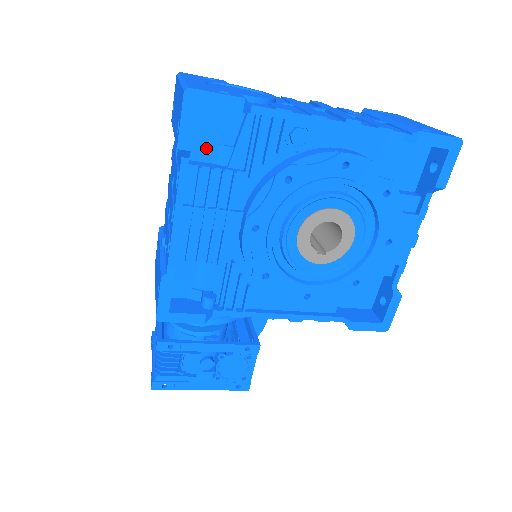
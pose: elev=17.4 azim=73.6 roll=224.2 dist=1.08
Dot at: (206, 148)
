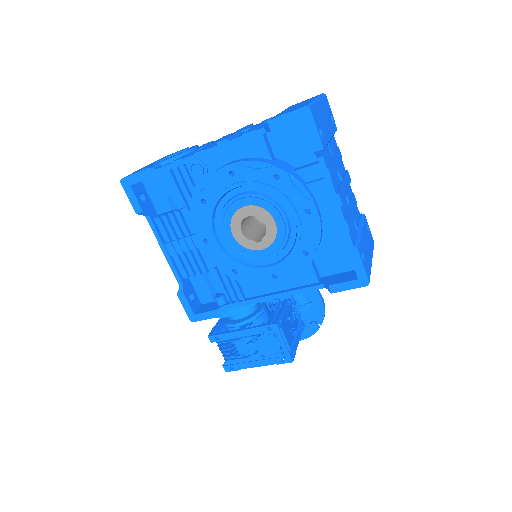
Dot at: (163, 203)
